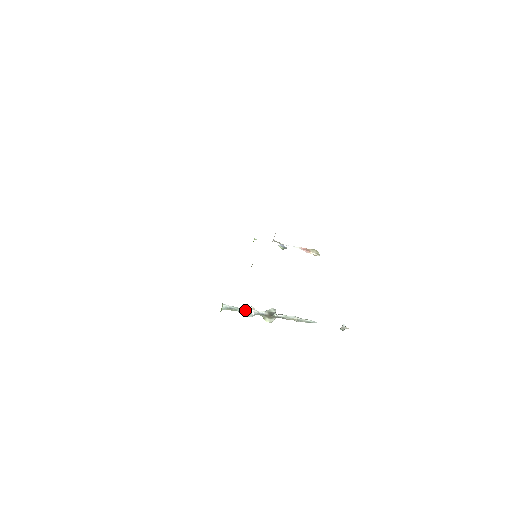
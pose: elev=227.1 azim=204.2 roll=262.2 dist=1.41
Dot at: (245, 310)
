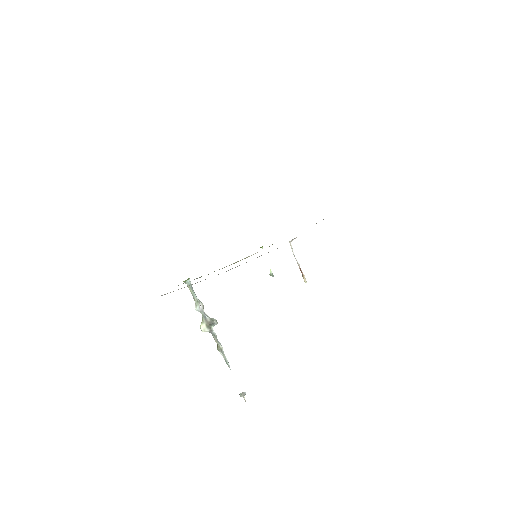
Dot at: (199, 300)
